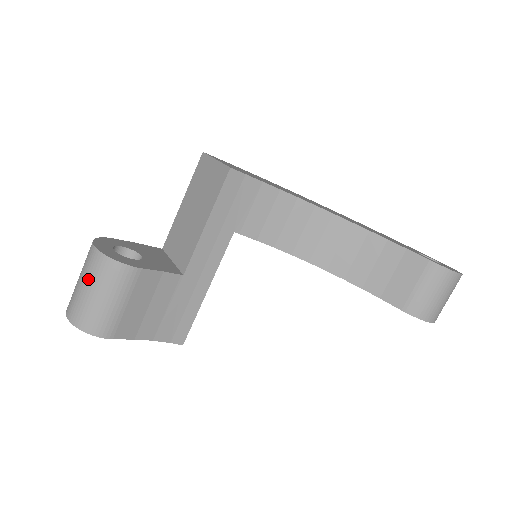
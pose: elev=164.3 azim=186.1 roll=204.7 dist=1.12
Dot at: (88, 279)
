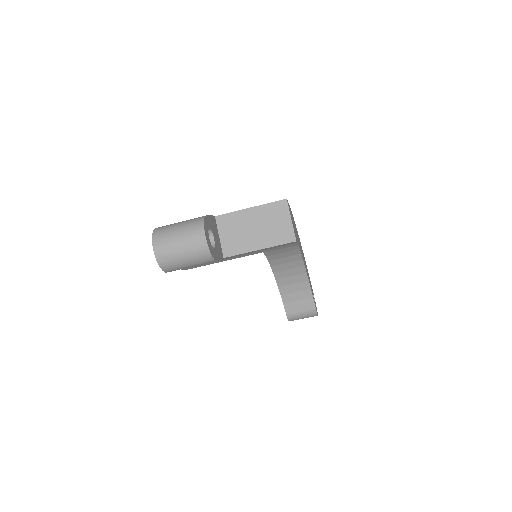
Dot at: (188, 250)
